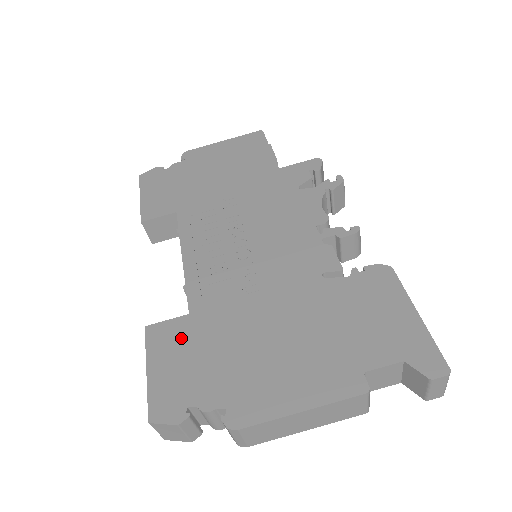
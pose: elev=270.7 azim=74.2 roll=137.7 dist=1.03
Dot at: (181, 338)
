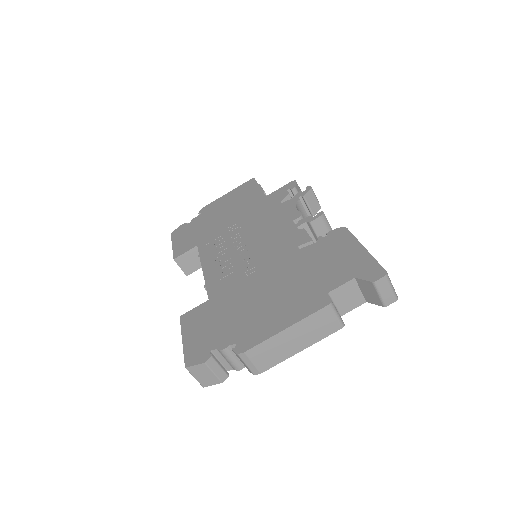
Dot at: (204, 315)
